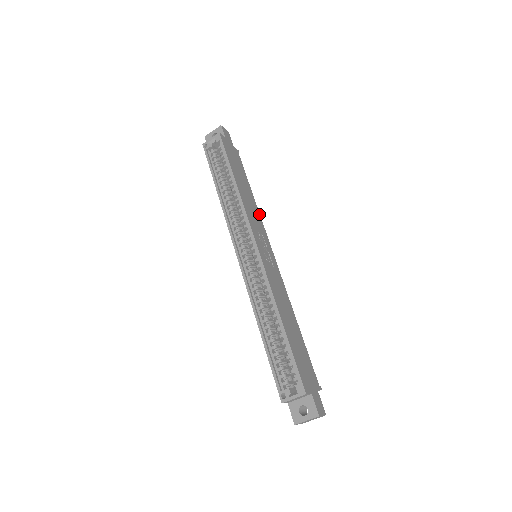
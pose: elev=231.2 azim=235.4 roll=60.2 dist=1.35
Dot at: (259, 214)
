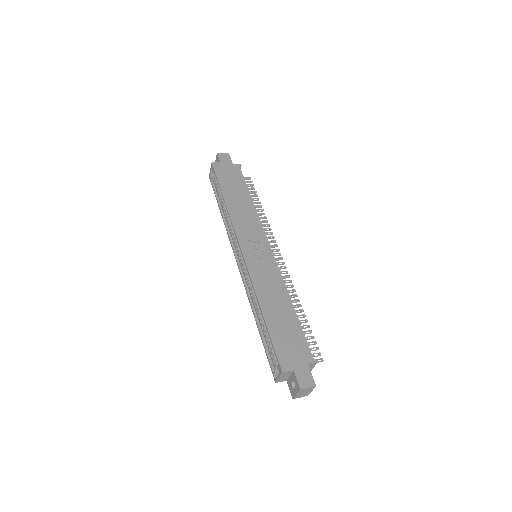
Dot at: (257, 216)
